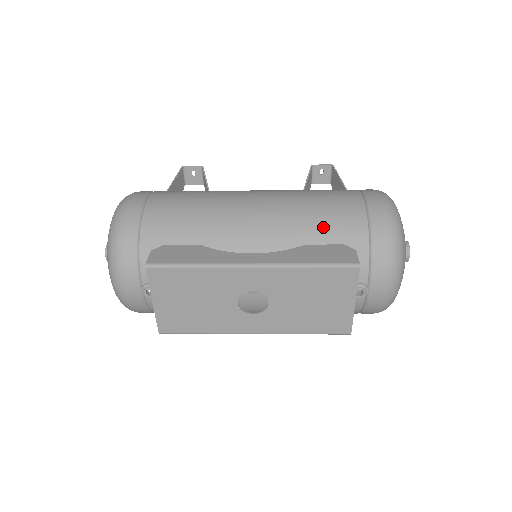
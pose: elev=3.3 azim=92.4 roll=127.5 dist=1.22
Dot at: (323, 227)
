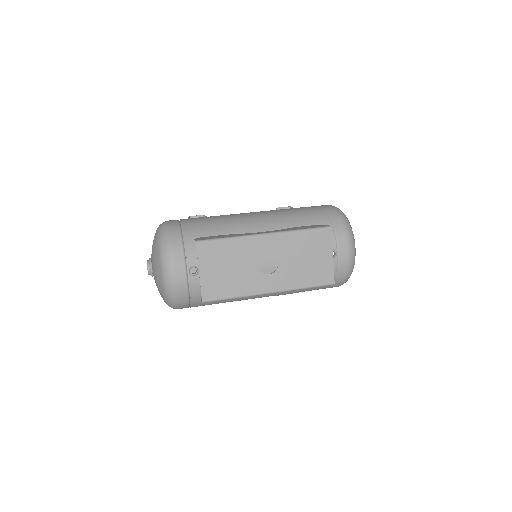
Dot at: (301, 218)
